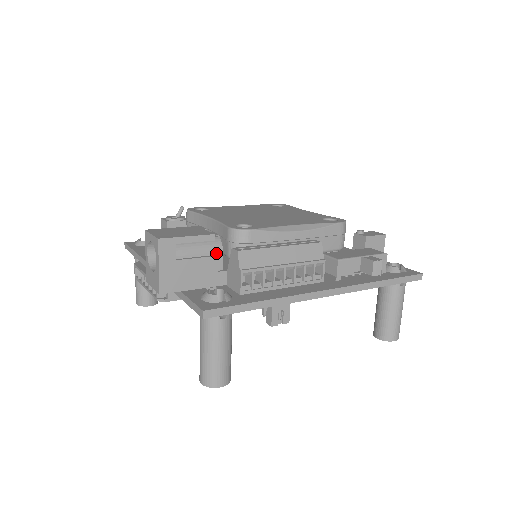
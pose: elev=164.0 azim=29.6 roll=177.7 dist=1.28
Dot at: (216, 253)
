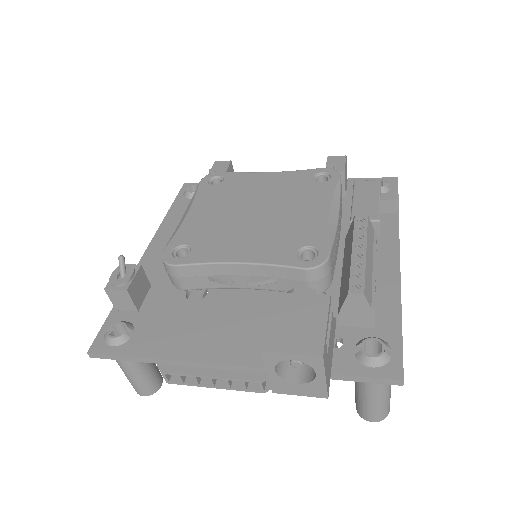
Dot at: occluded
